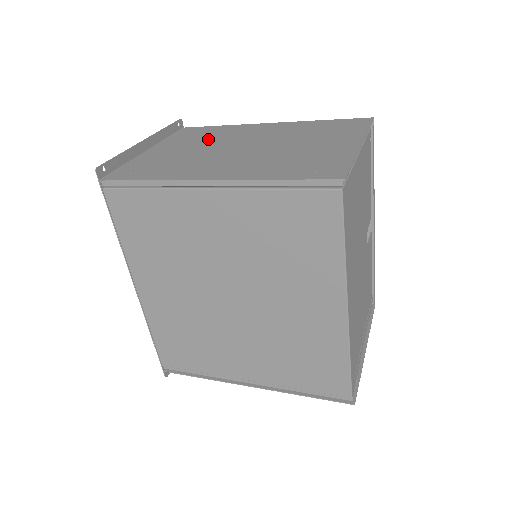
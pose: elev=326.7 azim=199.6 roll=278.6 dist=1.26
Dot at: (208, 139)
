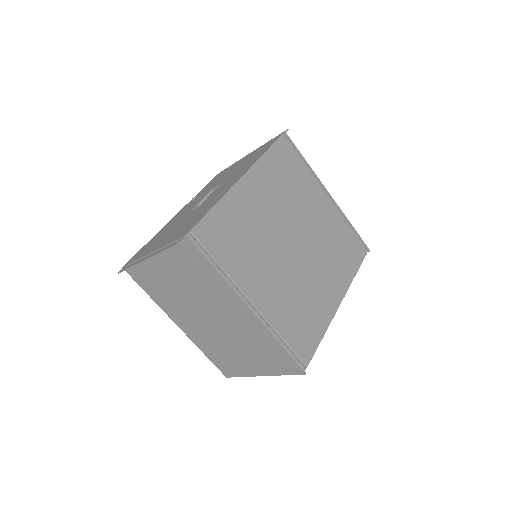
Dot at: occluded
